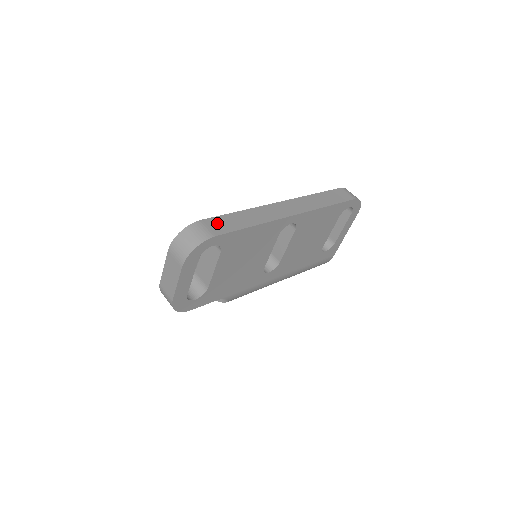
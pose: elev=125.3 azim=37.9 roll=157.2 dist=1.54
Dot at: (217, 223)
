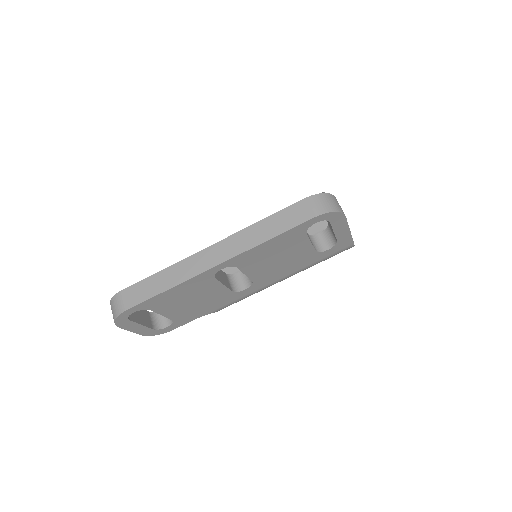
Dot at: (134, 292)
